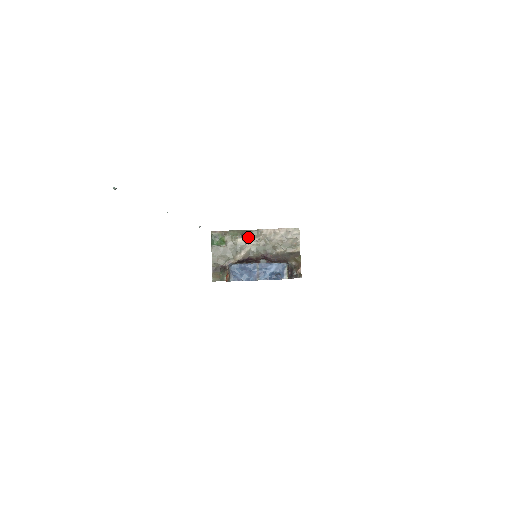
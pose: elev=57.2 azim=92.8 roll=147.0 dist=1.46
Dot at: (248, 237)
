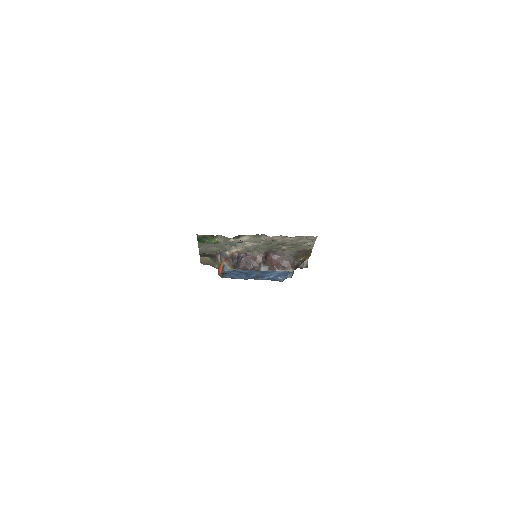
Dot at: (247, 238)
